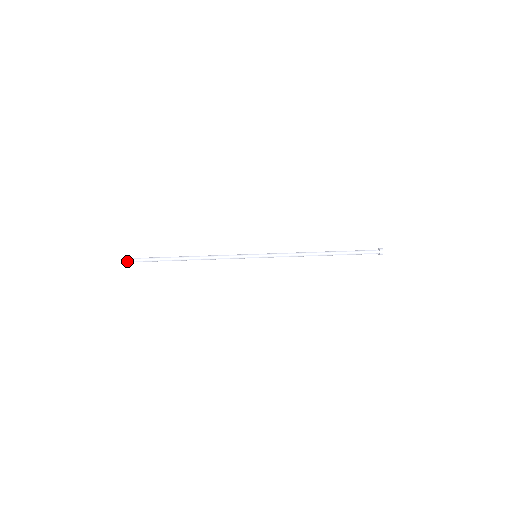
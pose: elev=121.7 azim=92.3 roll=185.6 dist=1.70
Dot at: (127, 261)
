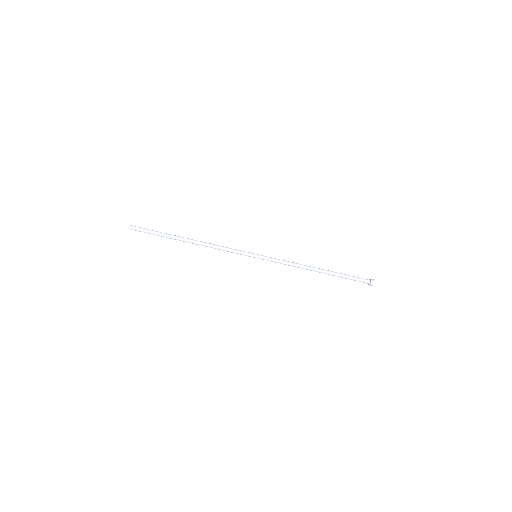
Dot at: occluded
